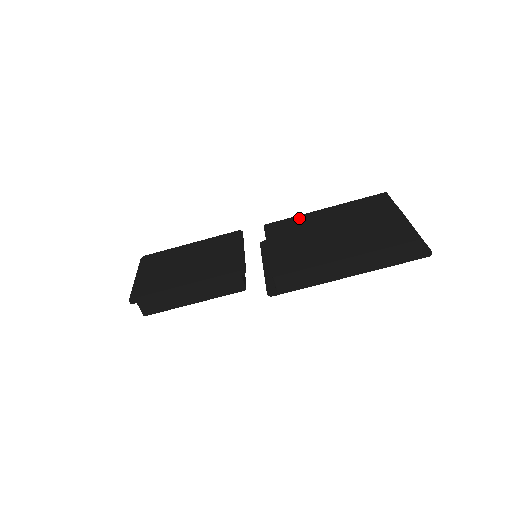
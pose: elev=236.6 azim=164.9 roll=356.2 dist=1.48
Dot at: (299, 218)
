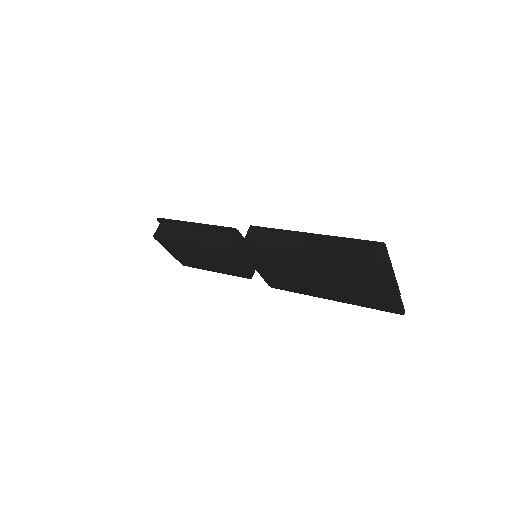
Dot at: occluded
